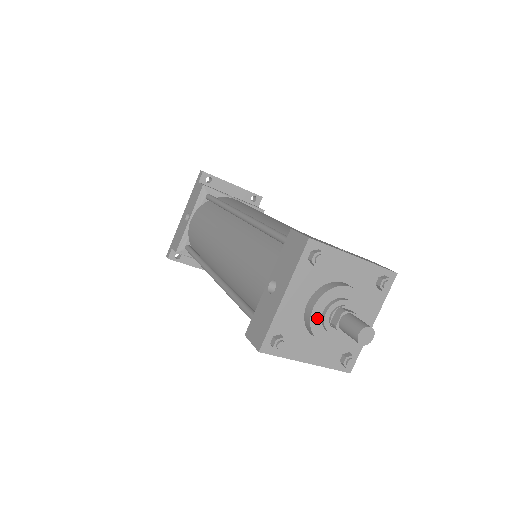
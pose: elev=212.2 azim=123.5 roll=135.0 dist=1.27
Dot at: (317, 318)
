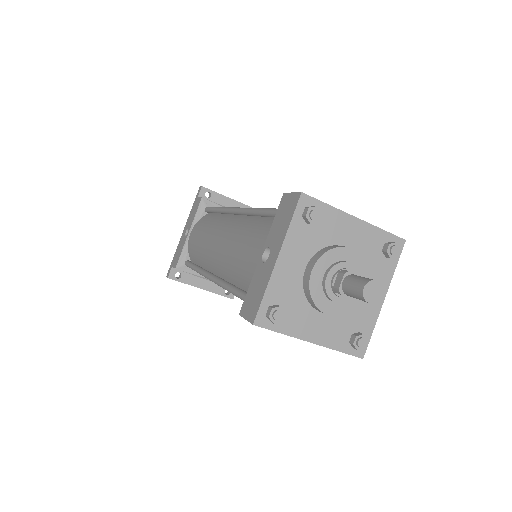
Dot at: (317, 284)
